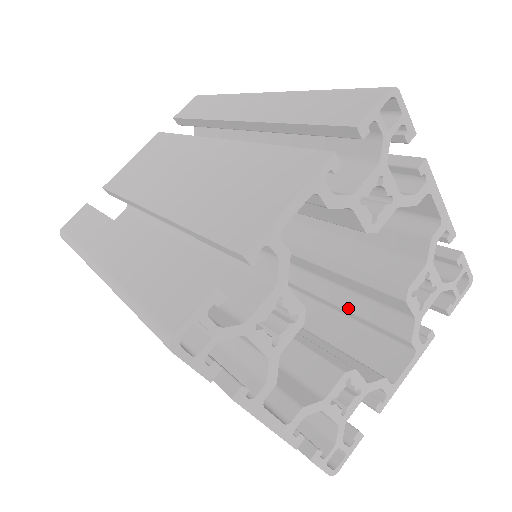
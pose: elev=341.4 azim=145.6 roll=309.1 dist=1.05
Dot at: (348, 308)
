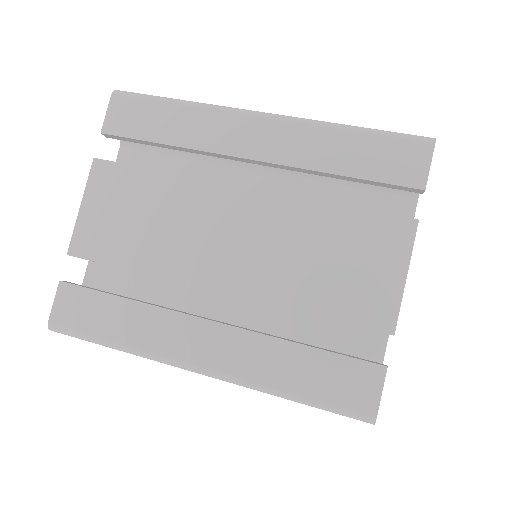
Dot at: occluded
